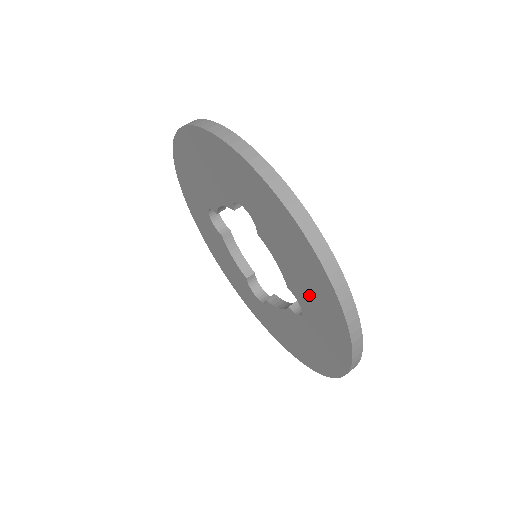
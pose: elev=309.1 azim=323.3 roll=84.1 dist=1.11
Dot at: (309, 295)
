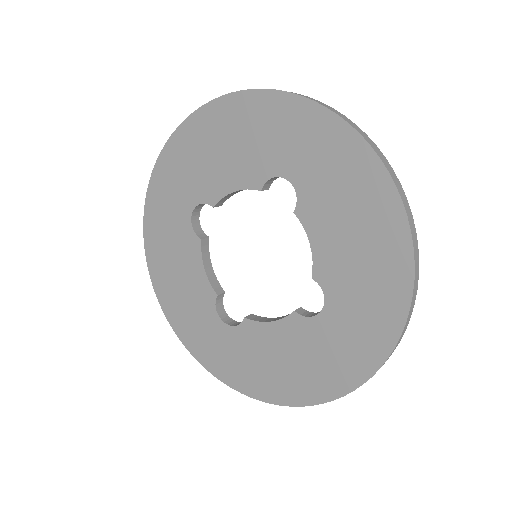
Dot at: (355, 274)
